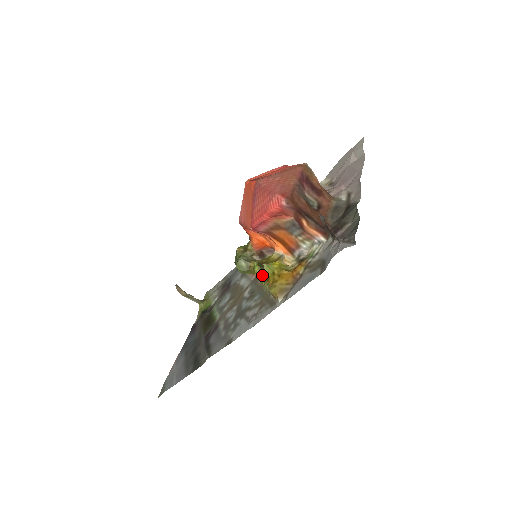
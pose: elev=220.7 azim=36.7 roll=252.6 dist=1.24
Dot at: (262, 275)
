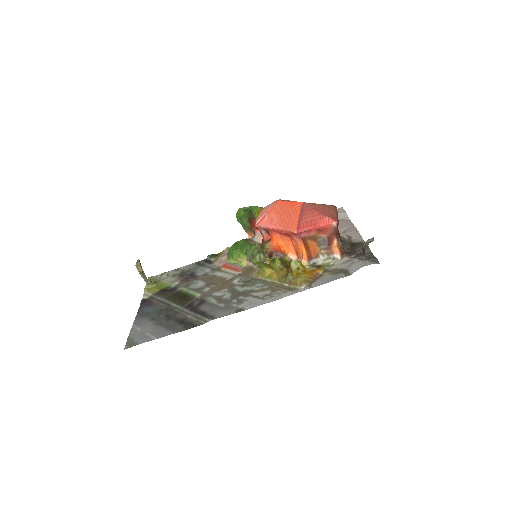
Dot at: (279, 268)
